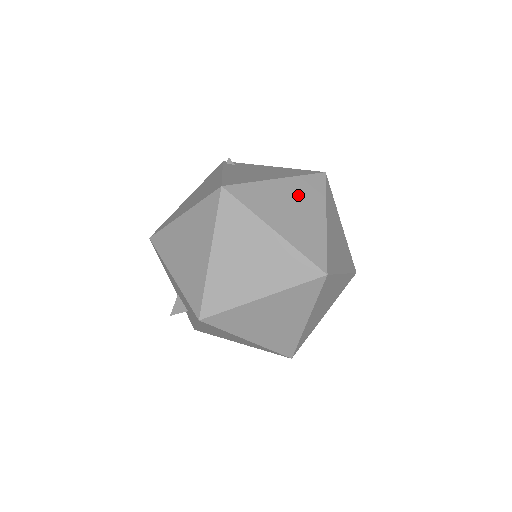
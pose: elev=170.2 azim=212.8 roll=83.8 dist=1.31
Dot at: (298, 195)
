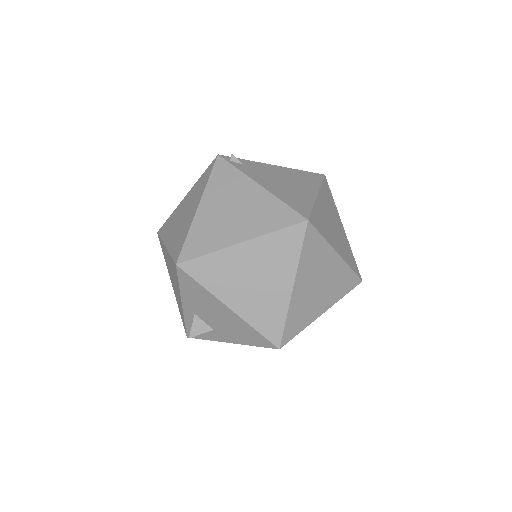
Dot at: (329, 208)
